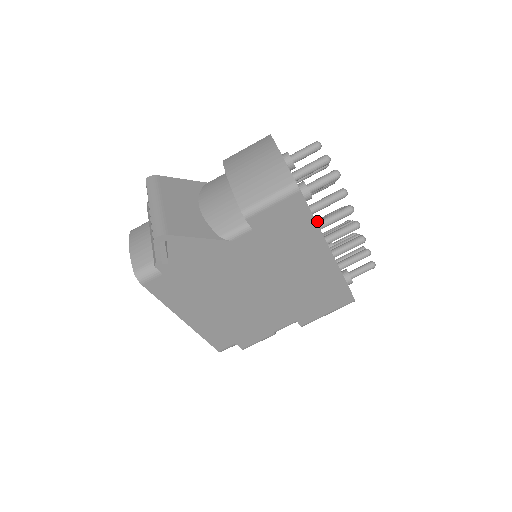
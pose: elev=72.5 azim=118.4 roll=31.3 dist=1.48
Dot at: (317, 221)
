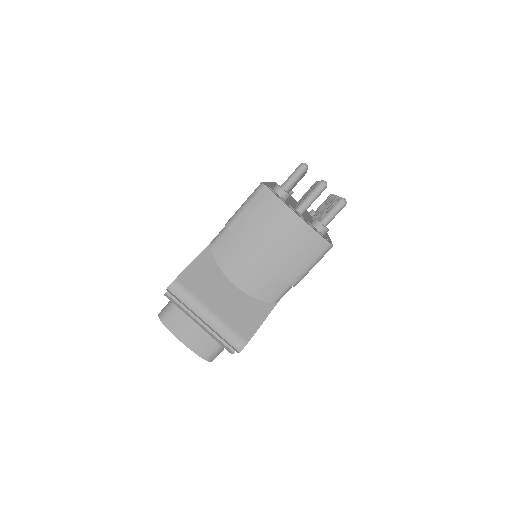
Dot at: occluded
